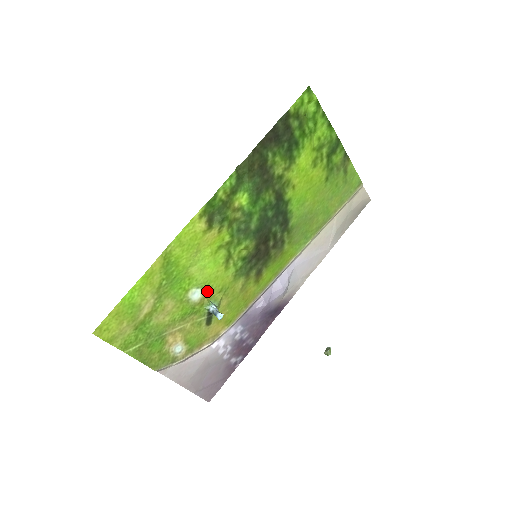
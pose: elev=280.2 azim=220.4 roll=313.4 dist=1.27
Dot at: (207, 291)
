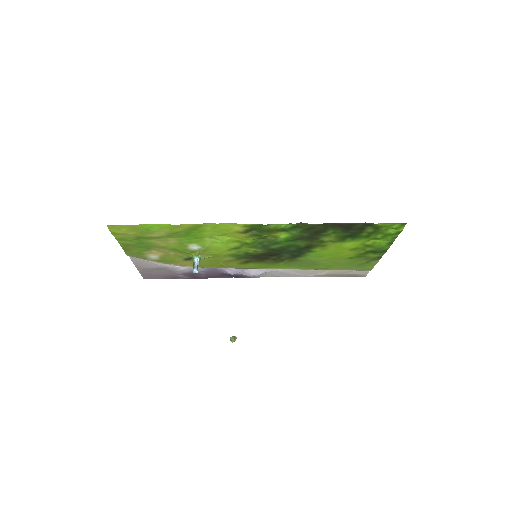
Dot at: (204, 250)
